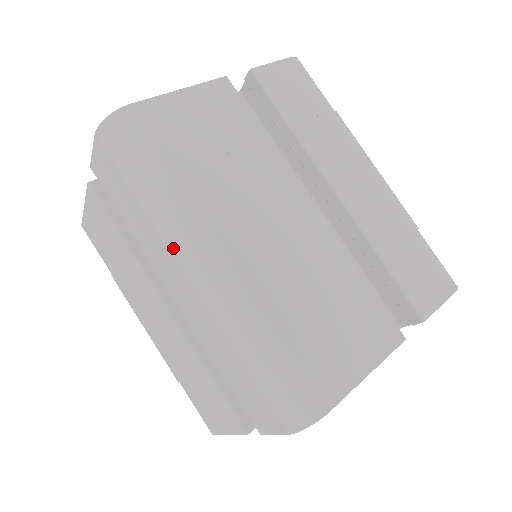
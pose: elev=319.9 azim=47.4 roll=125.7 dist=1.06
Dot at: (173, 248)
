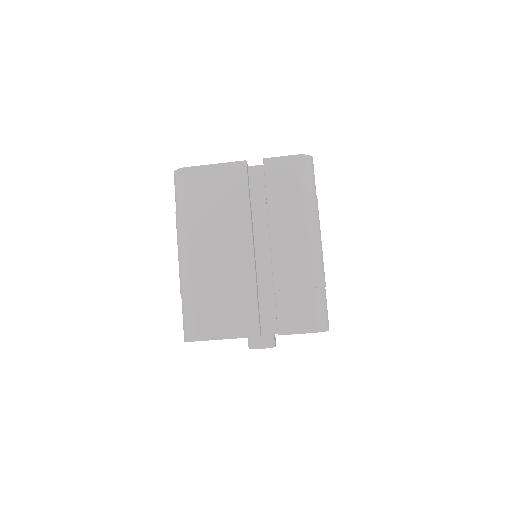
Dot at: (308, 225)
